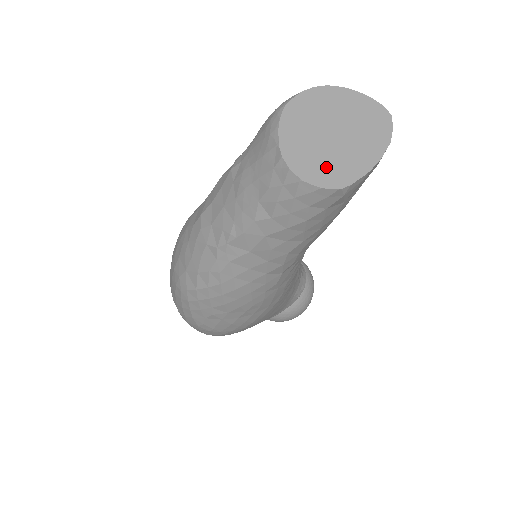
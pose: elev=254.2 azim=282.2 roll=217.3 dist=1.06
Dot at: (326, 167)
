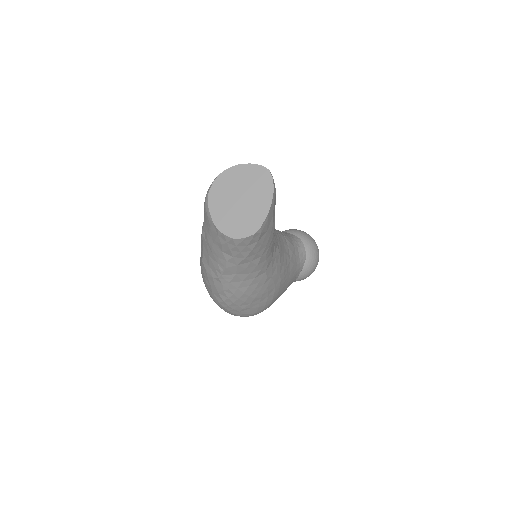
Dot at: (243, 224)
